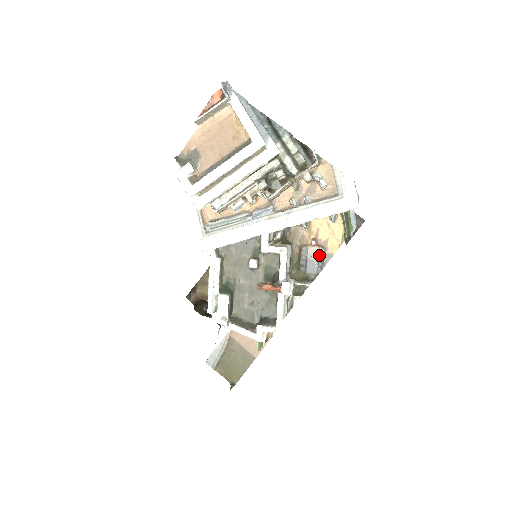
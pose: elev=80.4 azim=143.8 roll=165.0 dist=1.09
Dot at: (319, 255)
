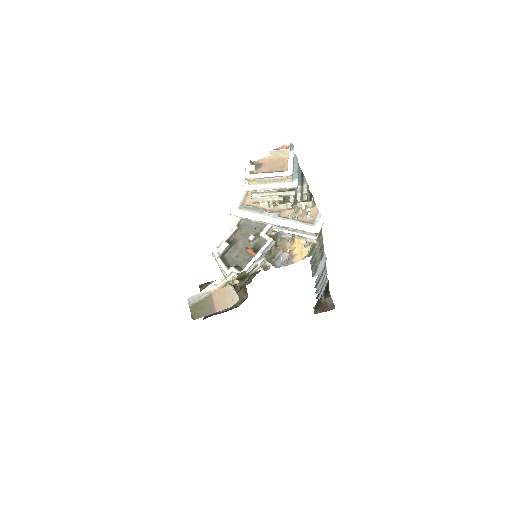
Dot at: (287, 258)
